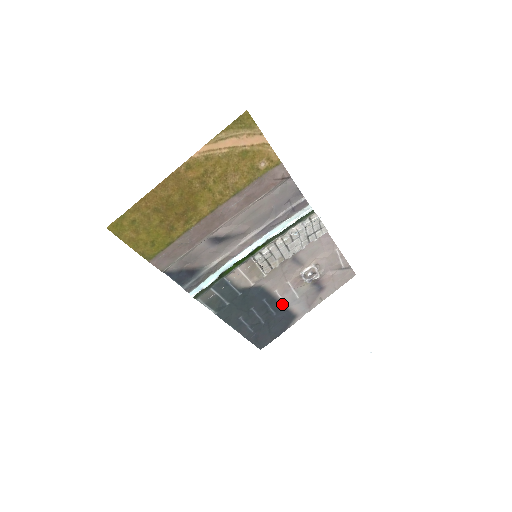
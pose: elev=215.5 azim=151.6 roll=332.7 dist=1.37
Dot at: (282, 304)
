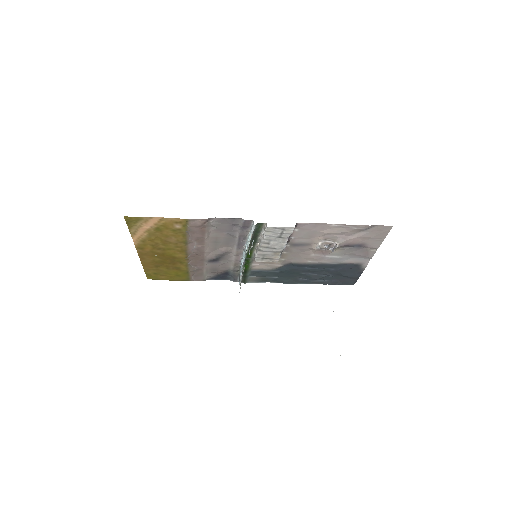
Dot at: (330, 264)
